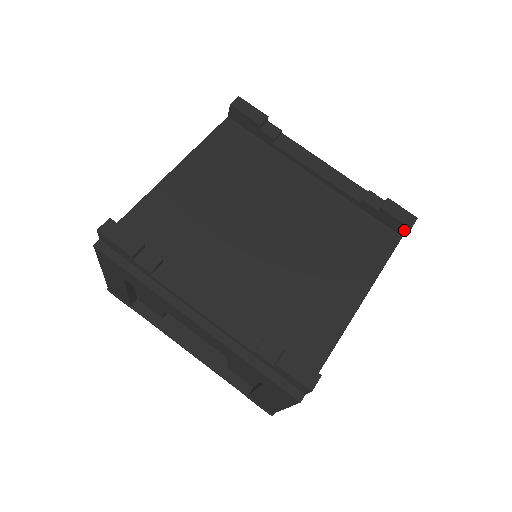
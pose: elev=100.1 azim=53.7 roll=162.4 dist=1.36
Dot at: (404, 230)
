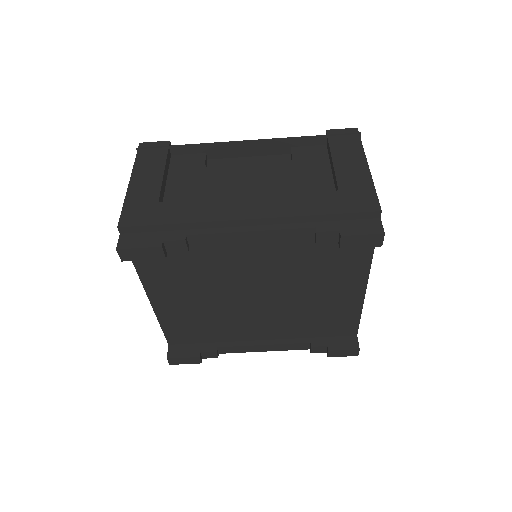
Dot at: occluded
